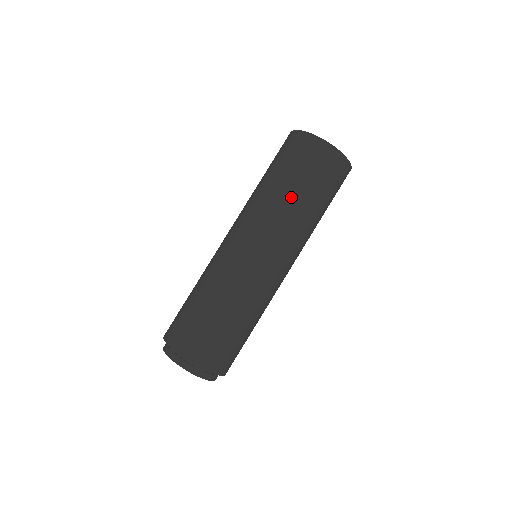
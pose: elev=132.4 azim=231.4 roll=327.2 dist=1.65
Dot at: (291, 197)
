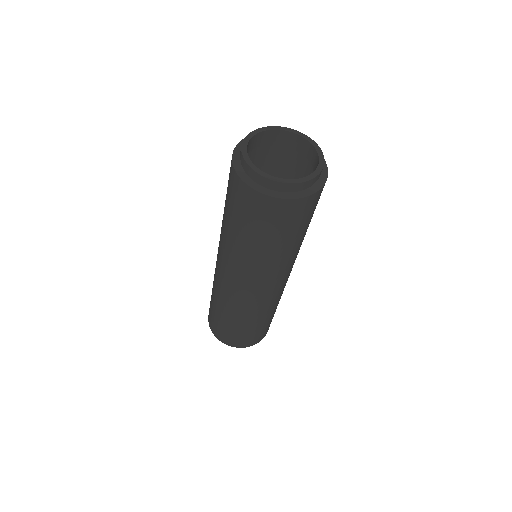
Dot at: occluded
